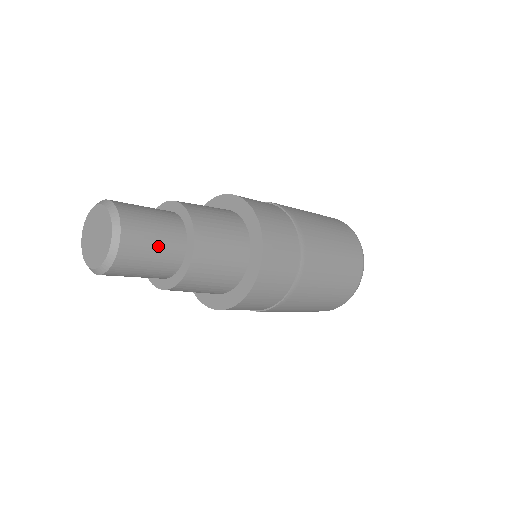
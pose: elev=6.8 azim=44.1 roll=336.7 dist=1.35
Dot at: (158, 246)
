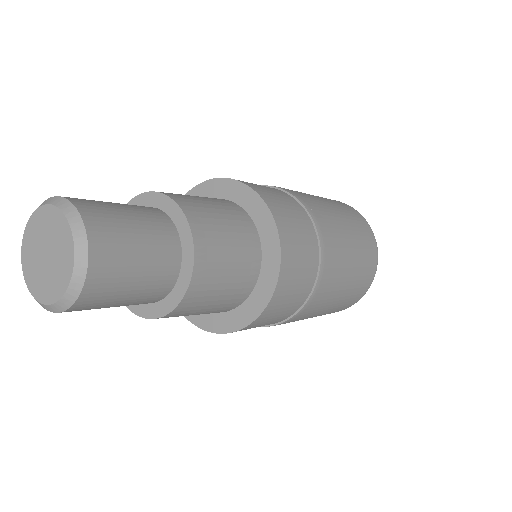
Dot at: (144, 247)
